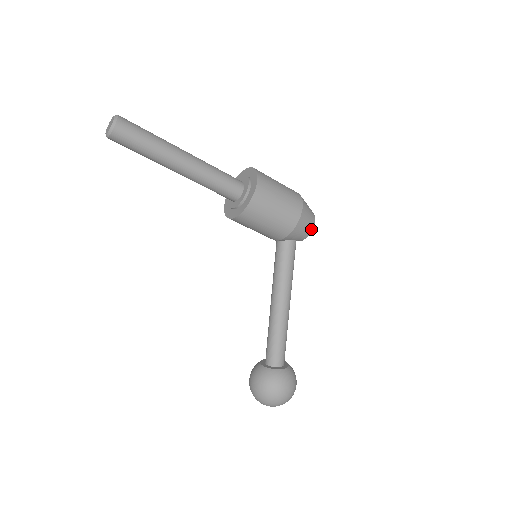
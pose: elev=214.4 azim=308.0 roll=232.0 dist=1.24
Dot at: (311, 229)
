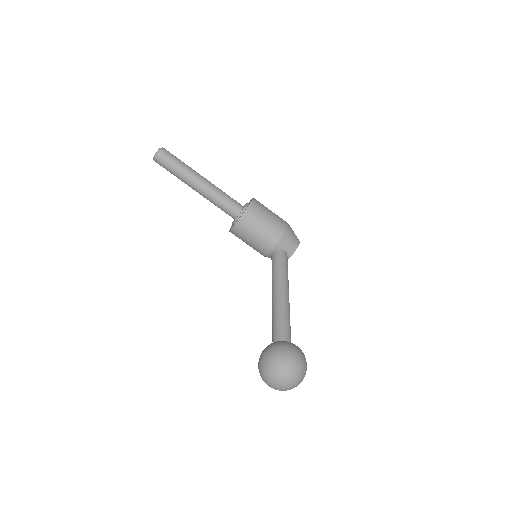
Dot at: (297, 244)
